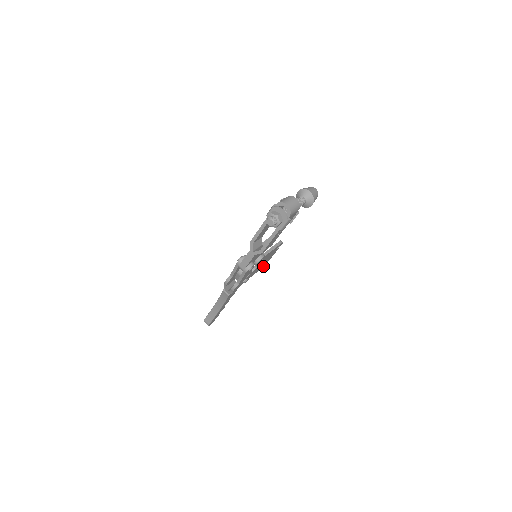
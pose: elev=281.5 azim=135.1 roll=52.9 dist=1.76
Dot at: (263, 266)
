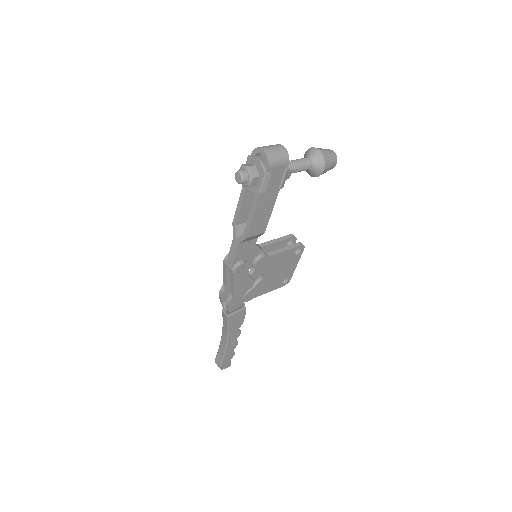
Dot at: (284, 284)
